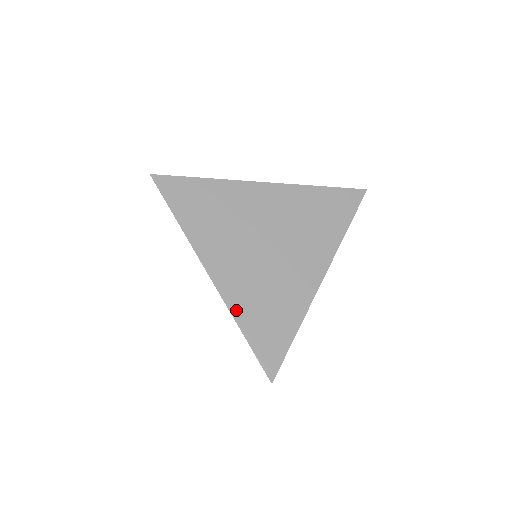
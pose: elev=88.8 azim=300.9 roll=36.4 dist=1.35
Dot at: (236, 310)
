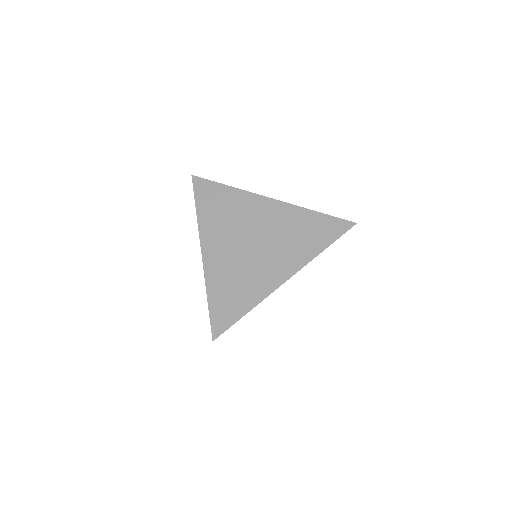
Dot at: occluded
